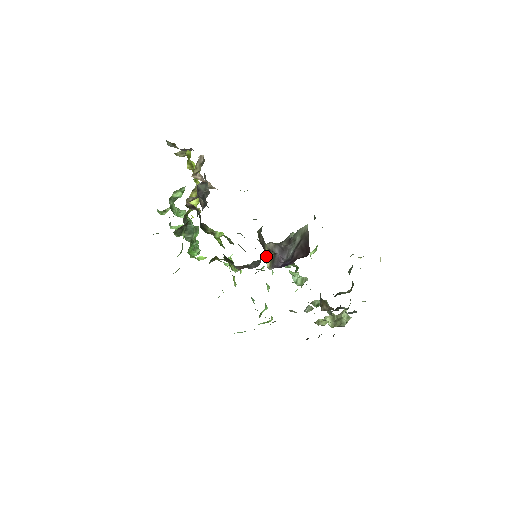
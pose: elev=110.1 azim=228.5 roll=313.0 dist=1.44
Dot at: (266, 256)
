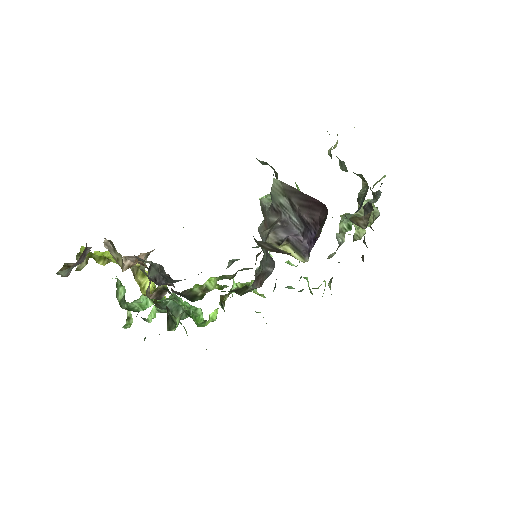
Dot at: occluded
